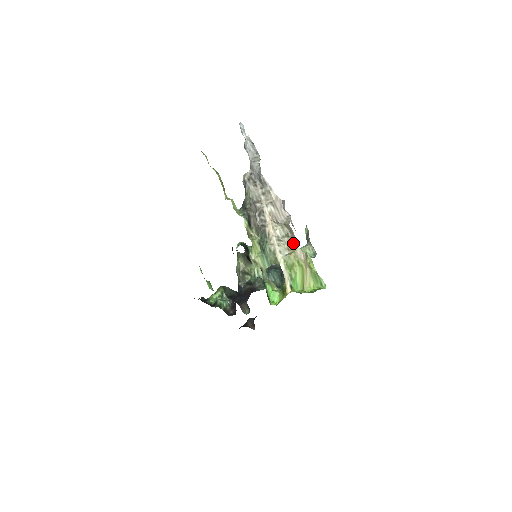
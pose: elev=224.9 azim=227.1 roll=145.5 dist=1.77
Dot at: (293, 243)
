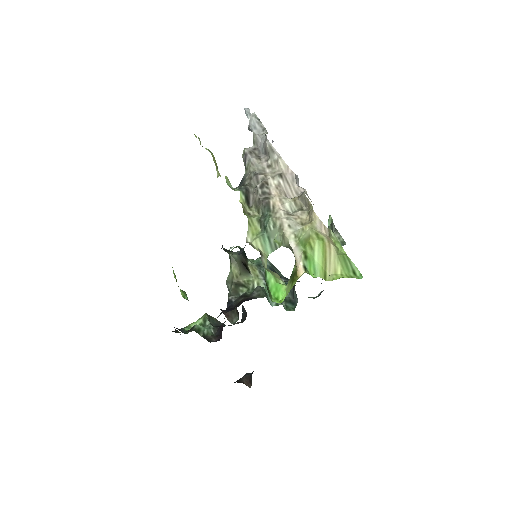
Dot at: (309, 214)
